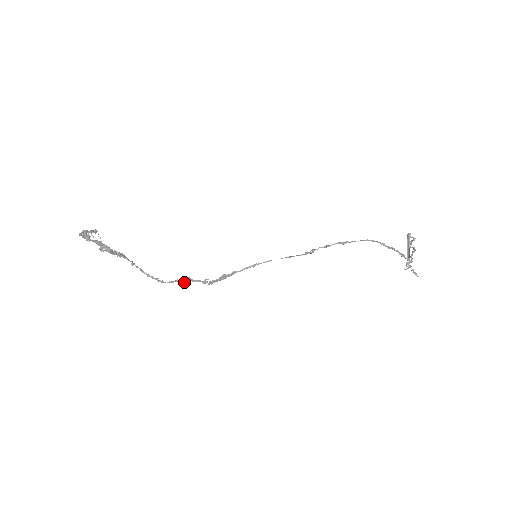
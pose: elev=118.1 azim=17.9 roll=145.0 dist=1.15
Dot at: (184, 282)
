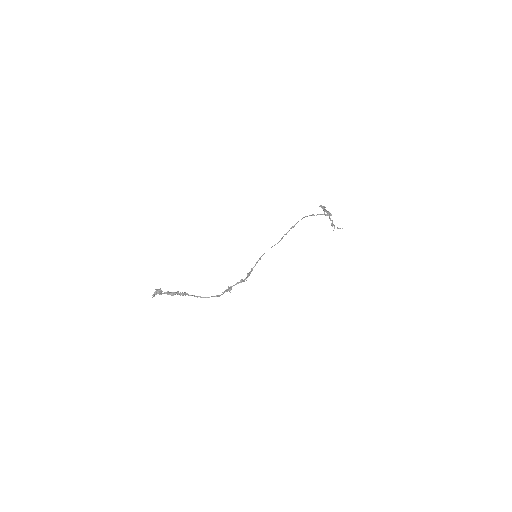
Dot at: (229, 291)
